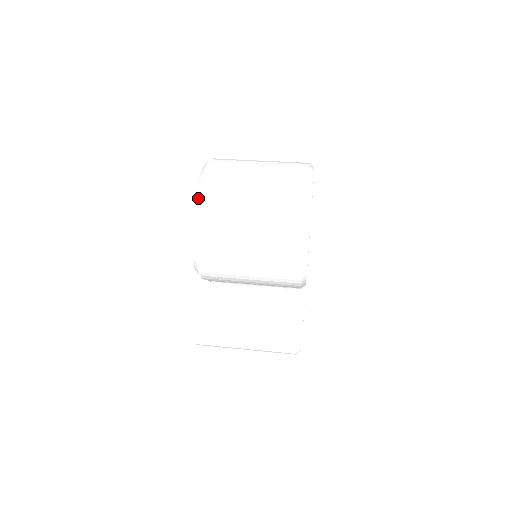
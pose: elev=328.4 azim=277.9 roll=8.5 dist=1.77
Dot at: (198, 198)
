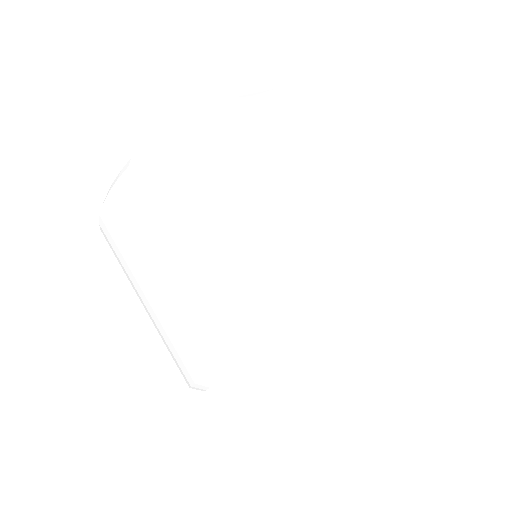
Dot at: occluded
